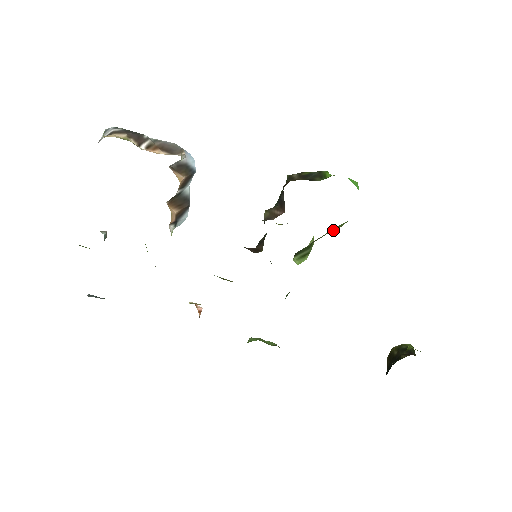
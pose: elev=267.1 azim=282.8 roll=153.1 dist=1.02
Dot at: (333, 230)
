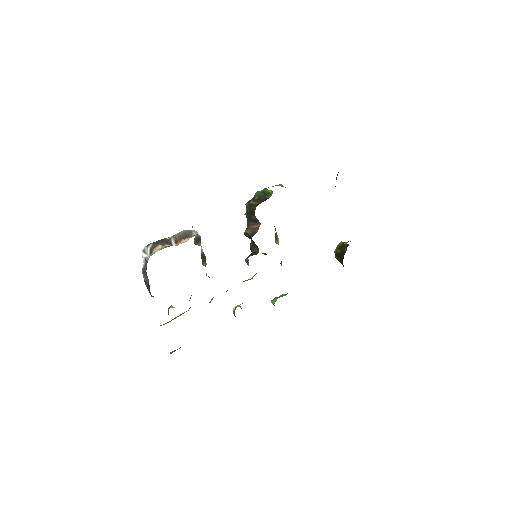
Dot at: occluded
